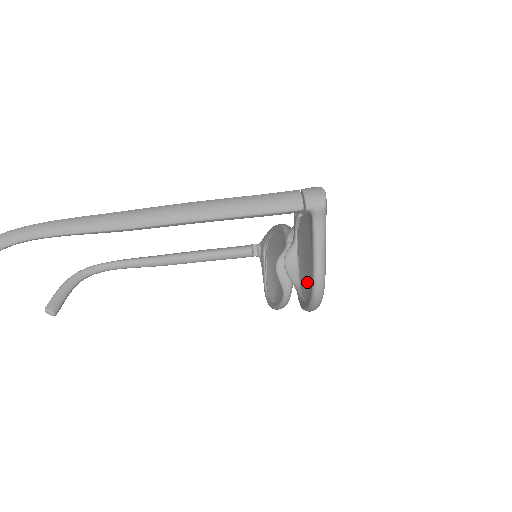
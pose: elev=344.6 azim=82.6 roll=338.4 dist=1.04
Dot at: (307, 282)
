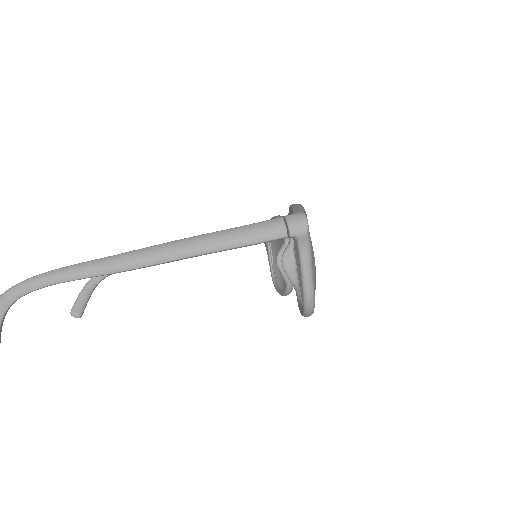
Dot at: occluded
